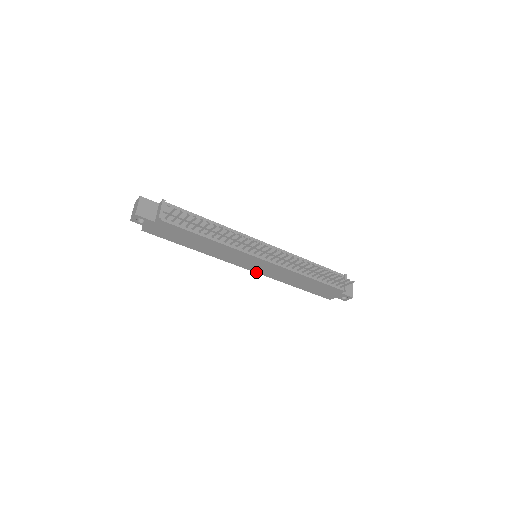
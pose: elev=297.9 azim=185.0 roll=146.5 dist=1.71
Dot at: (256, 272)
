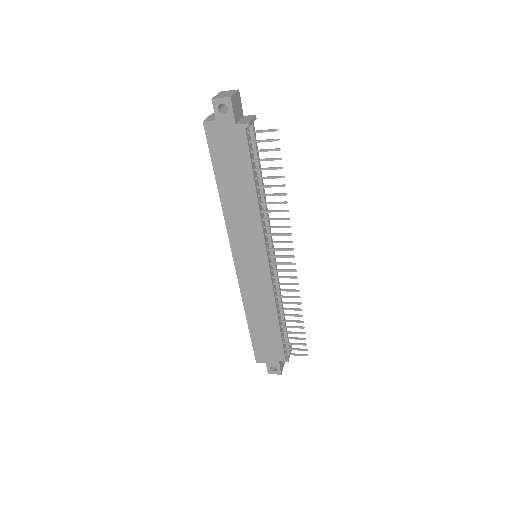
Dot at: (237, 273)
